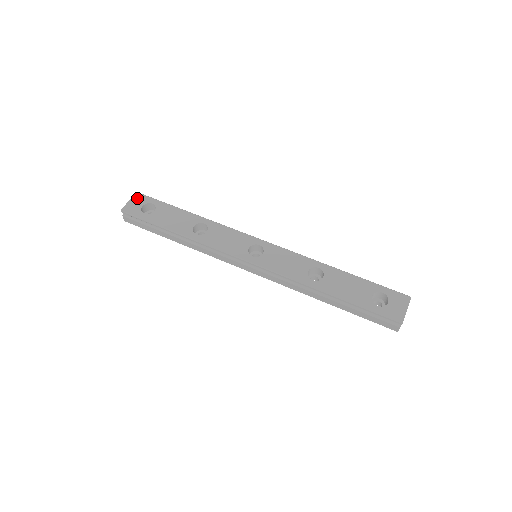
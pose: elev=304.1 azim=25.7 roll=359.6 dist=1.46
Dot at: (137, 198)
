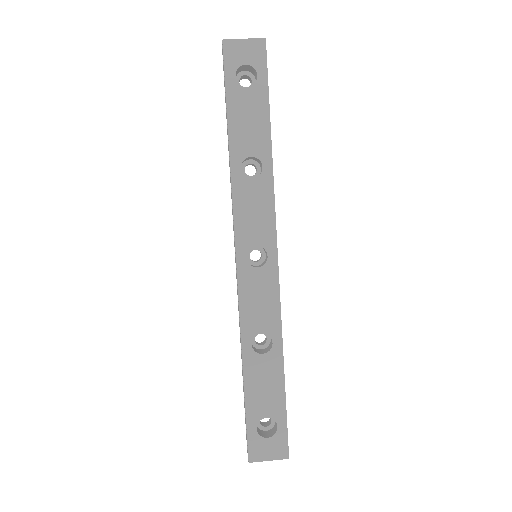
Dot at: (255, 47)
